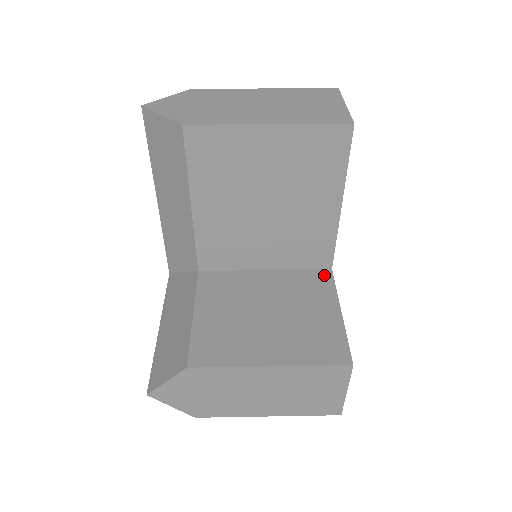
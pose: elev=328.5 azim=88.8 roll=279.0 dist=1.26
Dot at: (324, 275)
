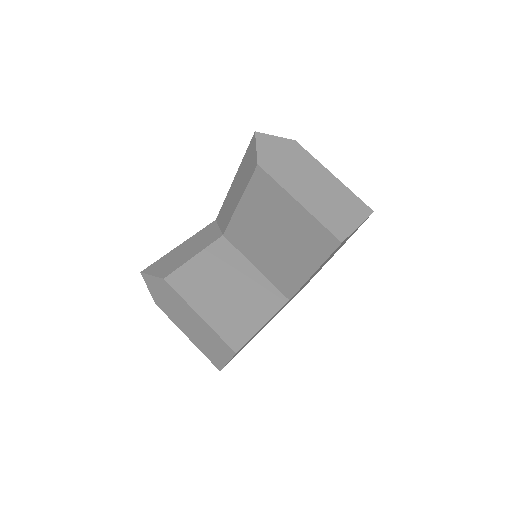
Dot at: (281, 299)
